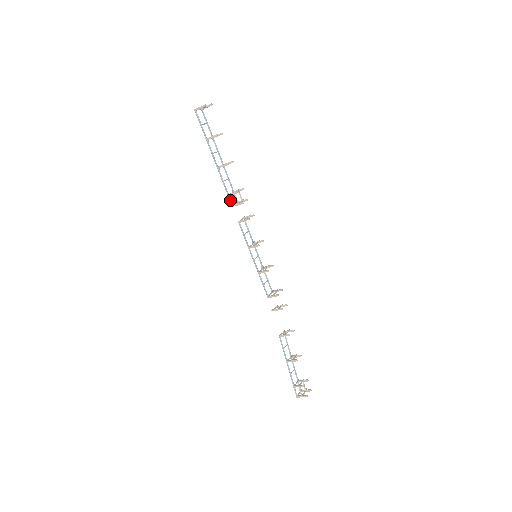
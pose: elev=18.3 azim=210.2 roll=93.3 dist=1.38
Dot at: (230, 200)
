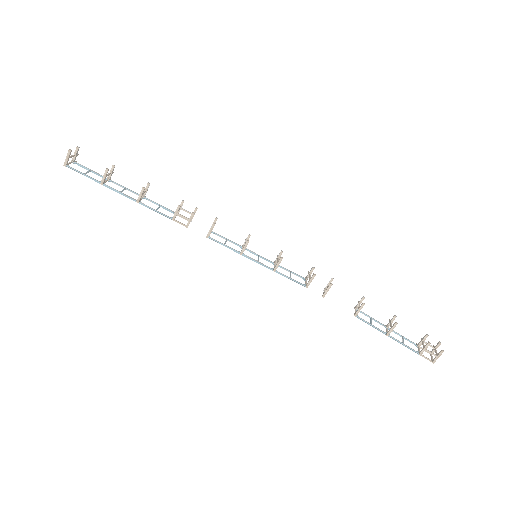
Dot at: (179, 223)
